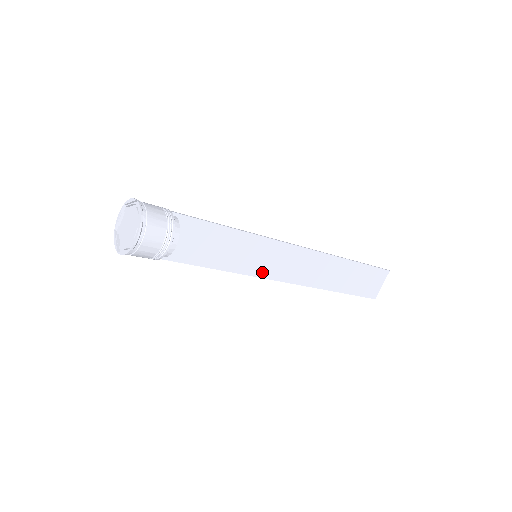
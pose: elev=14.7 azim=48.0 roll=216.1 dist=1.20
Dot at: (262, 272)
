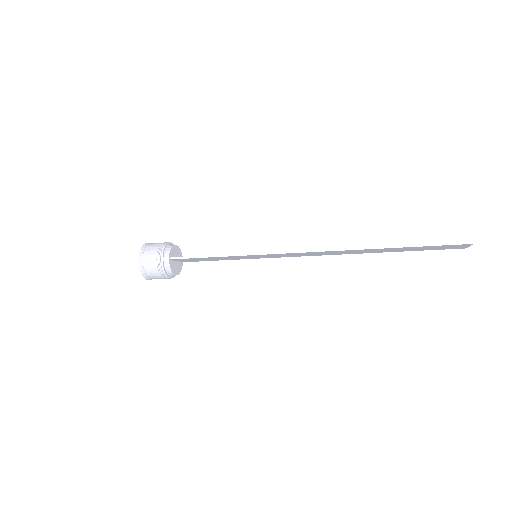
Dot at: (273, 257)
